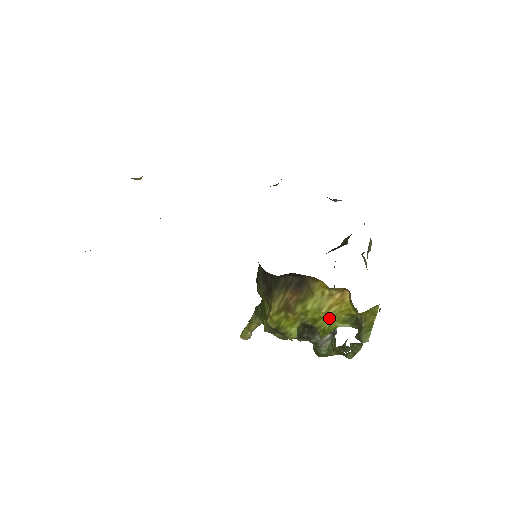
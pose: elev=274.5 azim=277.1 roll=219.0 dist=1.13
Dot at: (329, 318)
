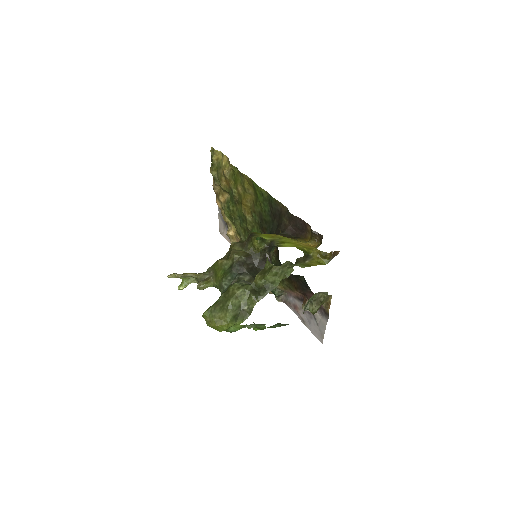
Dot at: (293, 245)
